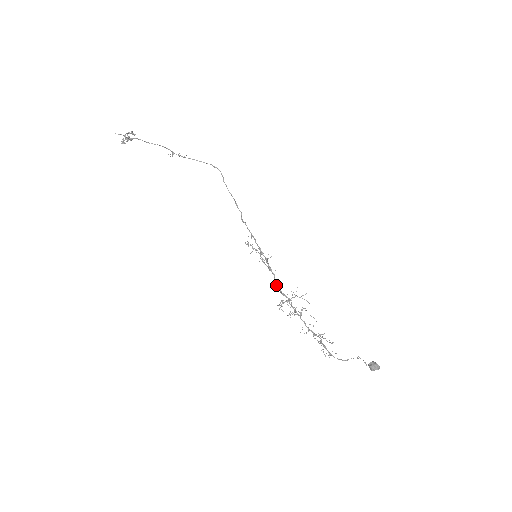
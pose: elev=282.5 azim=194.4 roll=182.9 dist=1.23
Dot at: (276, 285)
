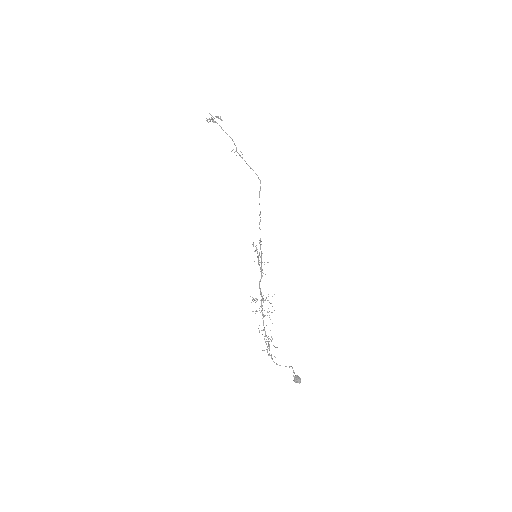
Dot at: (259, 284)
